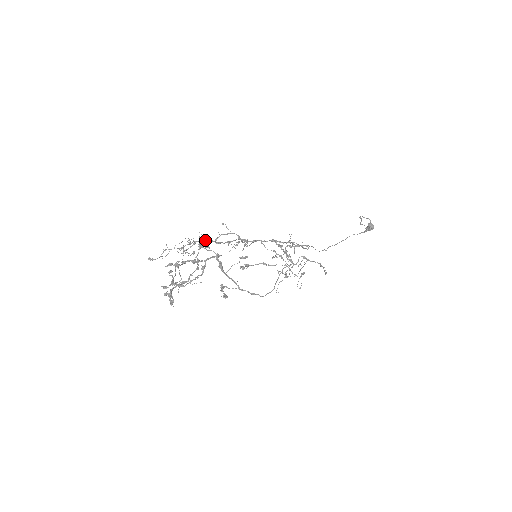
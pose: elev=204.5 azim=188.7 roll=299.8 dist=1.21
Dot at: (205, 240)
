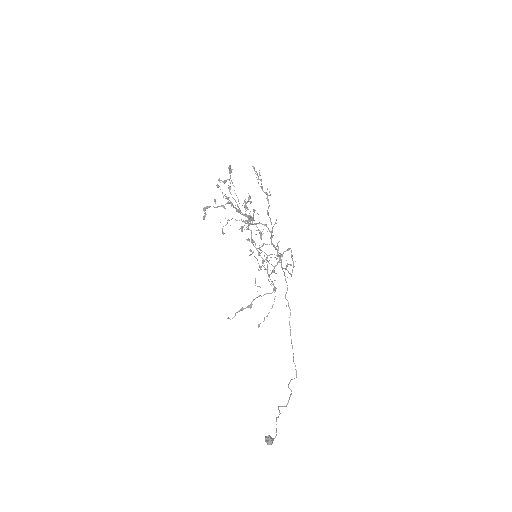
Dot at: occluded
